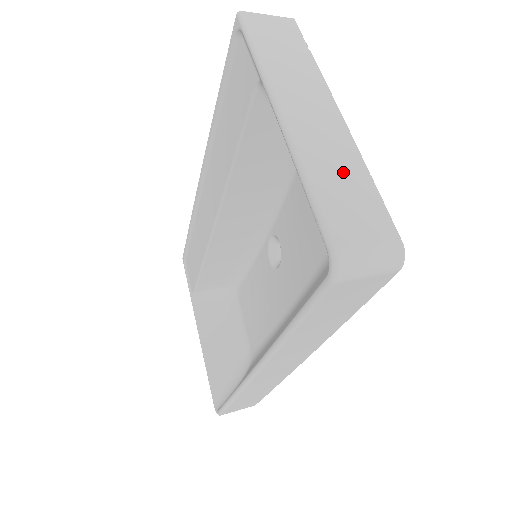
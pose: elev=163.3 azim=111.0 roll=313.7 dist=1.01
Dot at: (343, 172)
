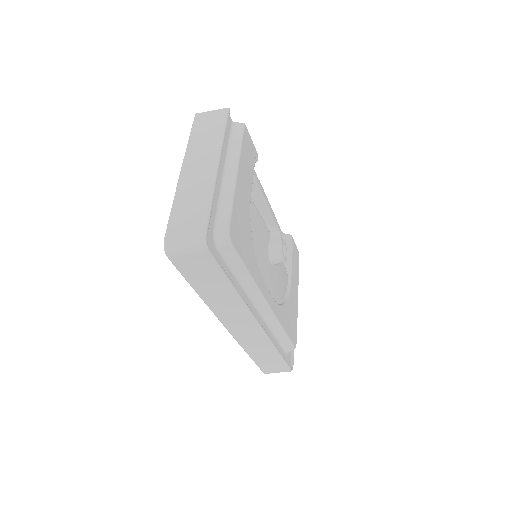
Dot at: (195, 199)
